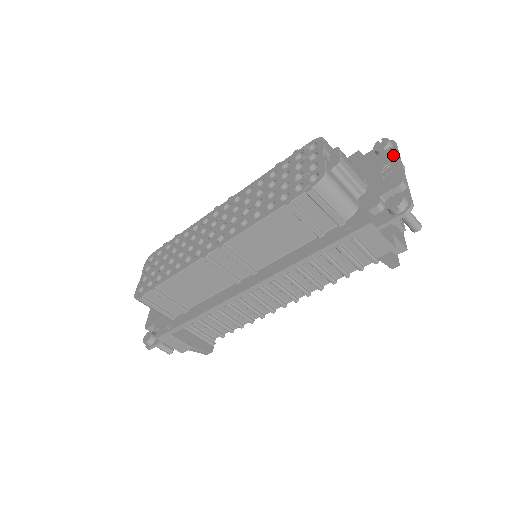
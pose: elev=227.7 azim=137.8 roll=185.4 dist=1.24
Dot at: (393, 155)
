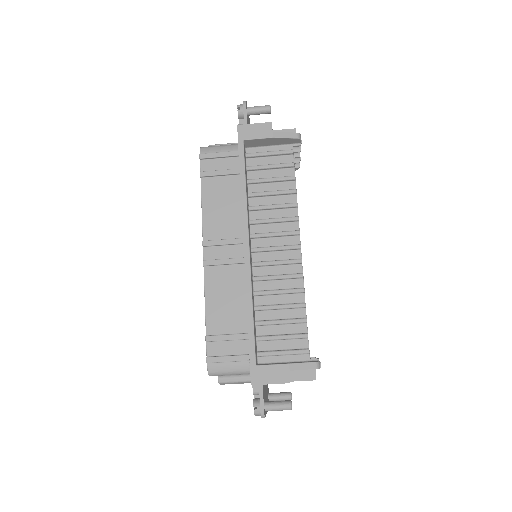
Dot at: occluded
